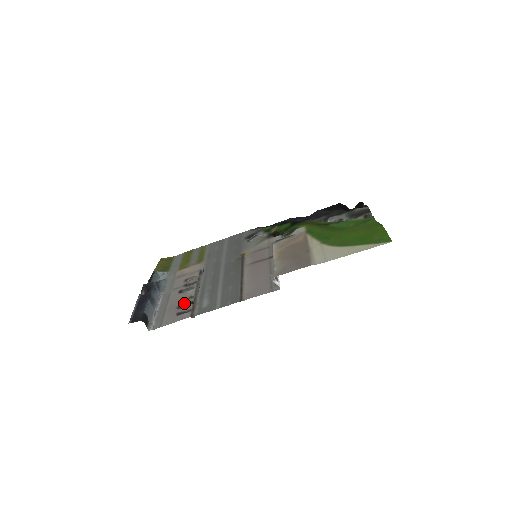
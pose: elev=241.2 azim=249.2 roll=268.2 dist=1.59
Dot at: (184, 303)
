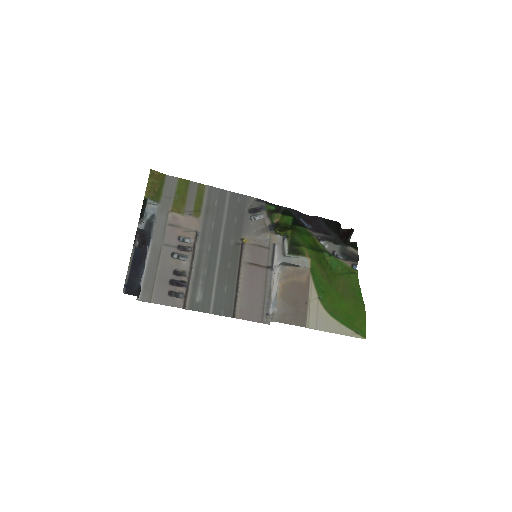
Dot at: (176, 278)
